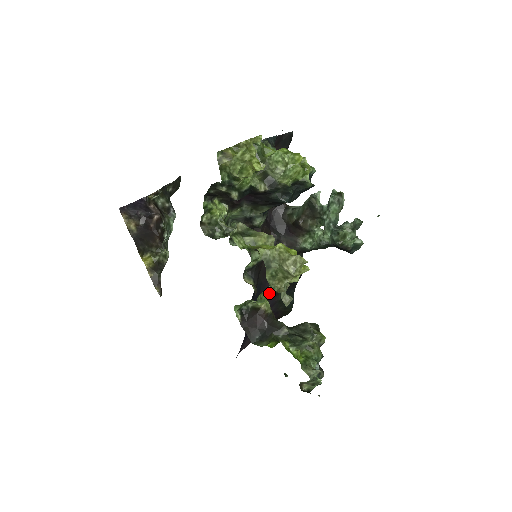
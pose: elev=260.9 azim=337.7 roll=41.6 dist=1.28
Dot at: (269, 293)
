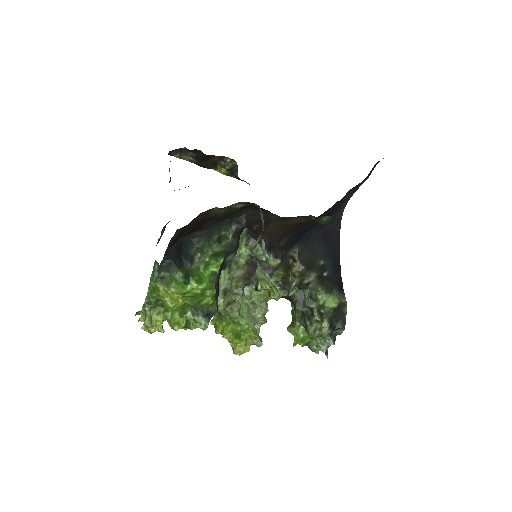
Dot at: (319, 216)
